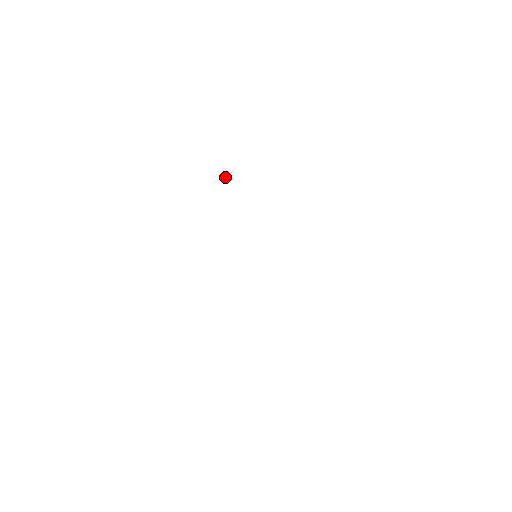
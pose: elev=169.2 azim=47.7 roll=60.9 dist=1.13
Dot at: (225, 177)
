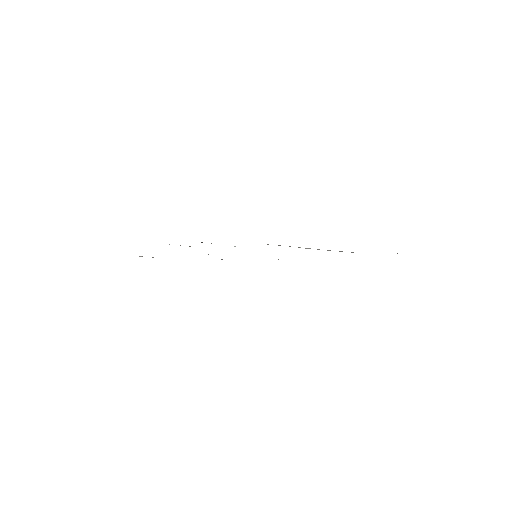
Dot at: occluded
